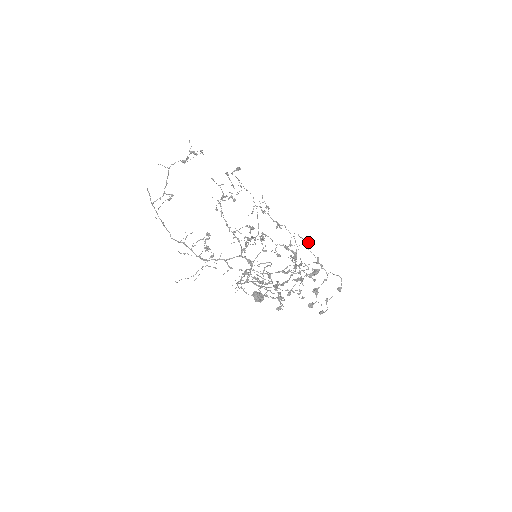
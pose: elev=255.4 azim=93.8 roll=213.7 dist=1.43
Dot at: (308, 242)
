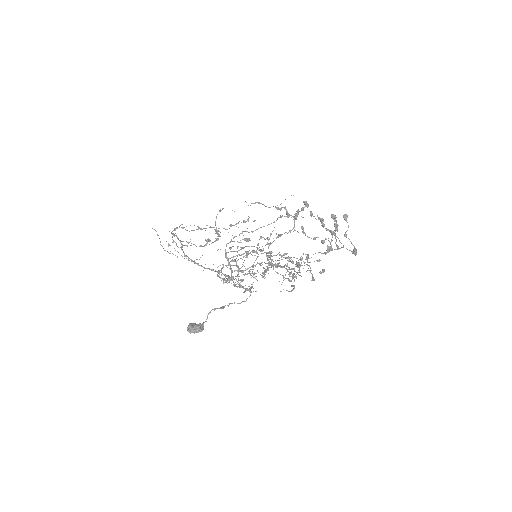
Dot at: (319, 259)
